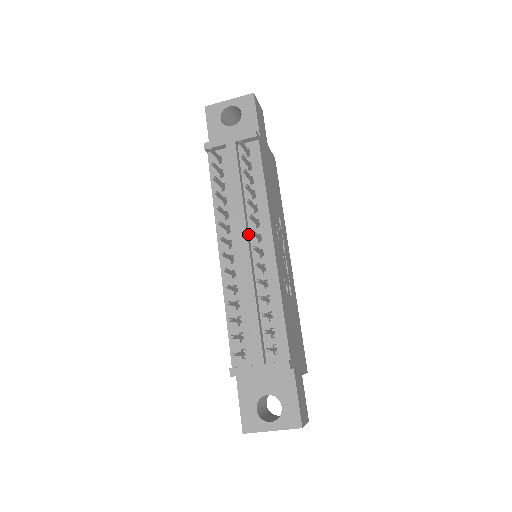
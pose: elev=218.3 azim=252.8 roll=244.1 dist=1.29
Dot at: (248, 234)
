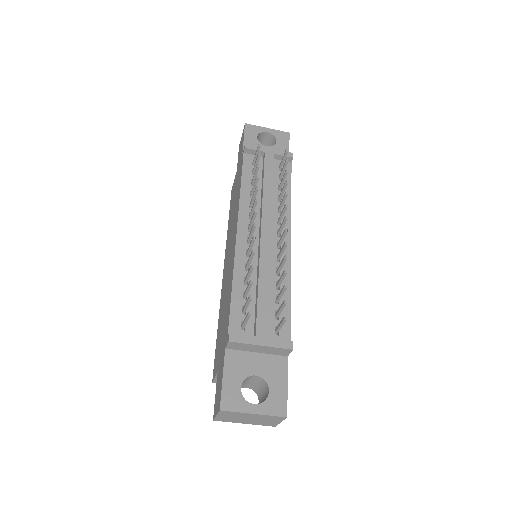
Dot at: (270, 225)
